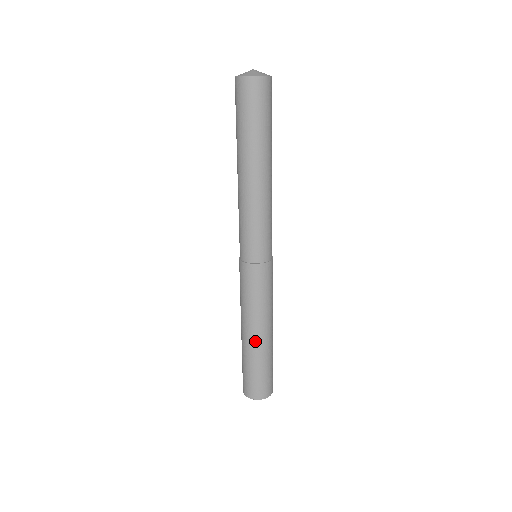
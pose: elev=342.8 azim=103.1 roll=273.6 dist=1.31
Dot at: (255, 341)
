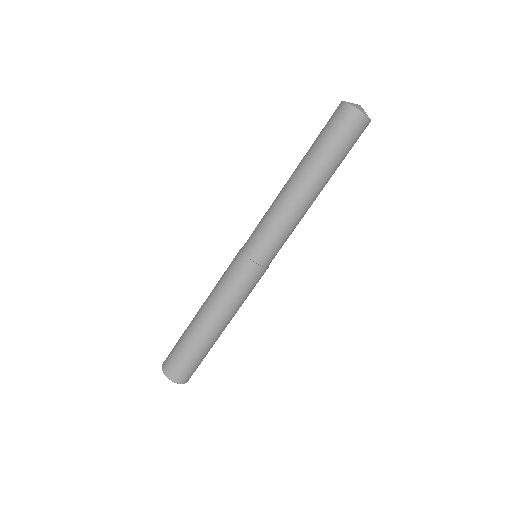
Dot at: (216, 332)
